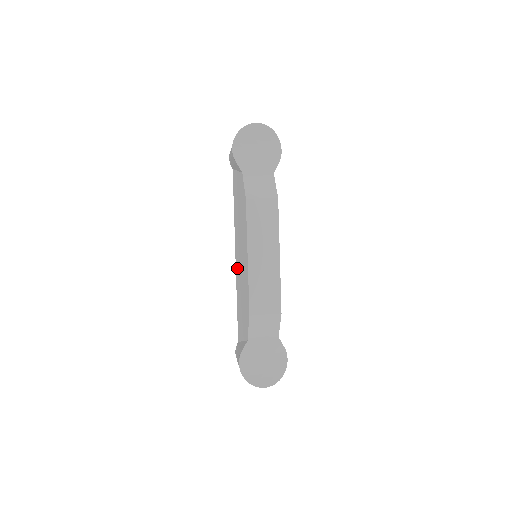
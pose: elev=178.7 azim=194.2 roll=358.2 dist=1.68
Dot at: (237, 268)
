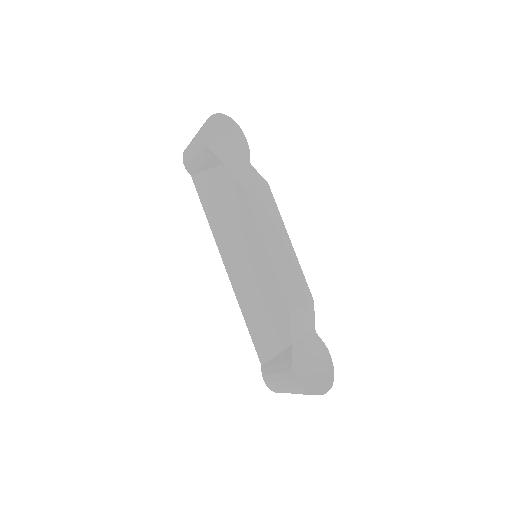
Dot at: (235, 279)
